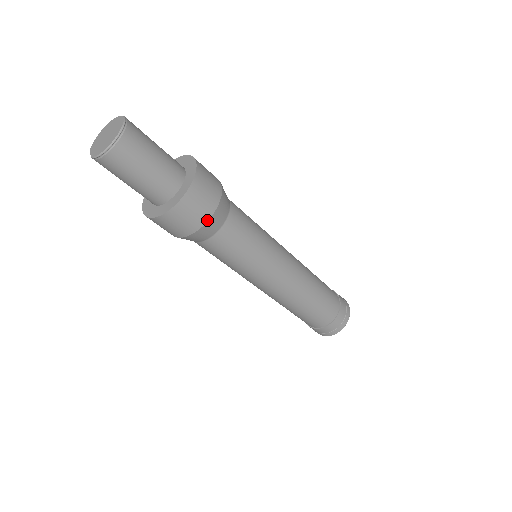
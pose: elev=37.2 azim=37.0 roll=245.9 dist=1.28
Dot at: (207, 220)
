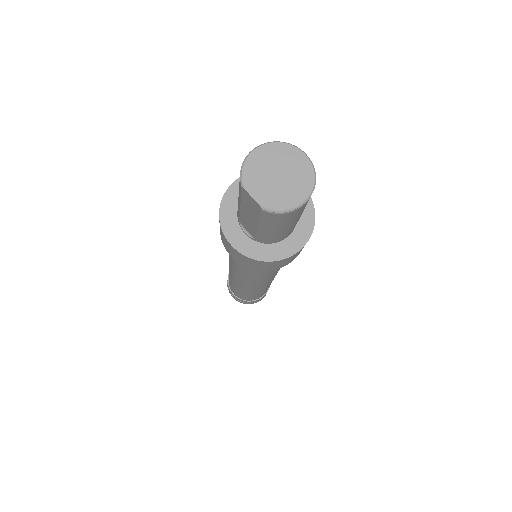
Dot at: occluded
